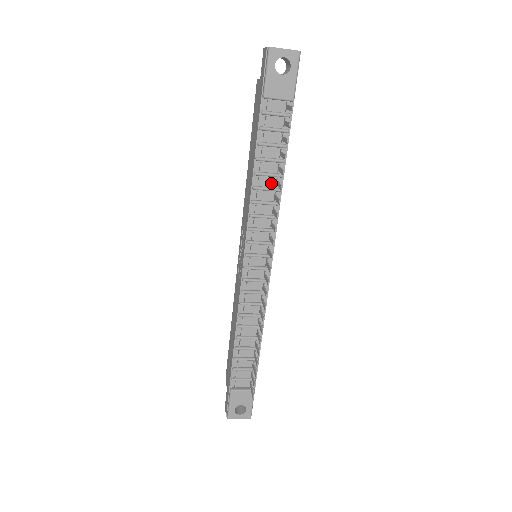
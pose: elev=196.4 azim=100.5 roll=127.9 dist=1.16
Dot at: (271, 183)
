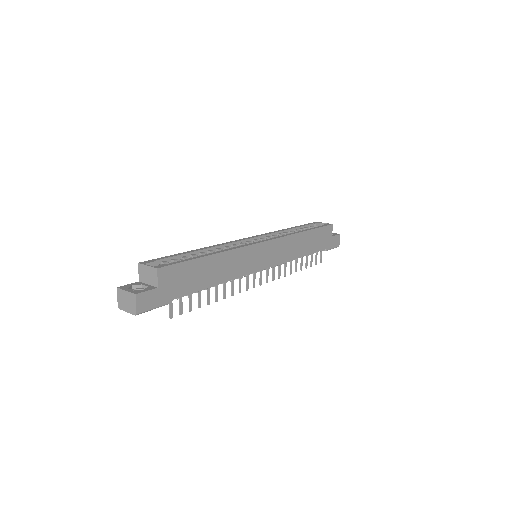
Dot at: occluded
